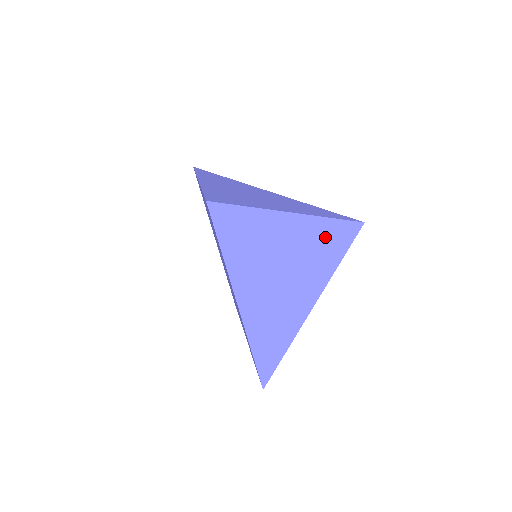
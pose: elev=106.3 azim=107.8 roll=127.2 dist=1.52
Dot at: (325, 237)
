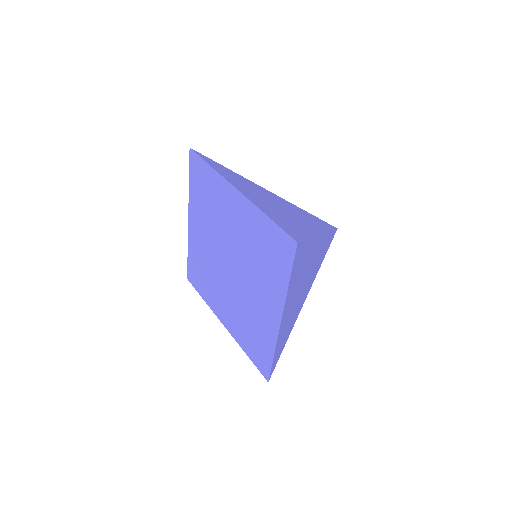
Dot at: (303, 213)
